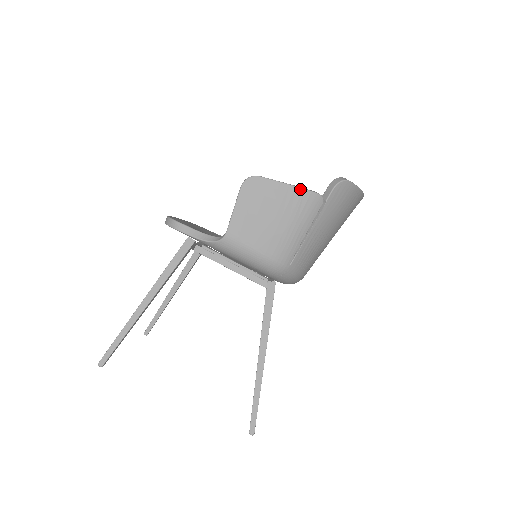
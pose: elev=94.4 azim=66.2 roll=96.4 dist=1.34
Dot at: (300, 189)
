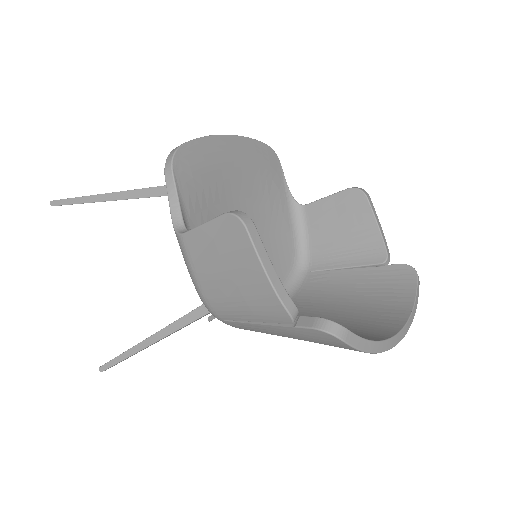
Dot at: (272, 289)
